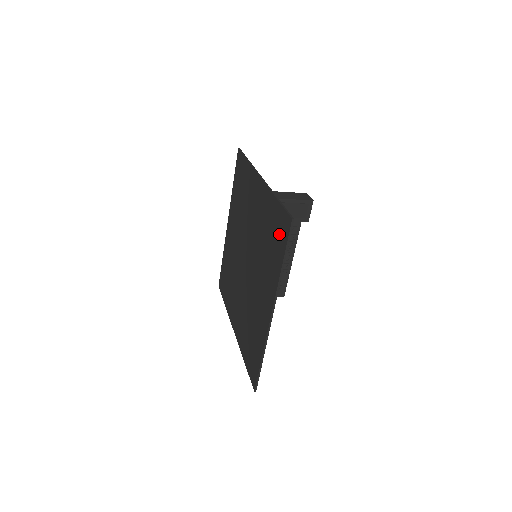
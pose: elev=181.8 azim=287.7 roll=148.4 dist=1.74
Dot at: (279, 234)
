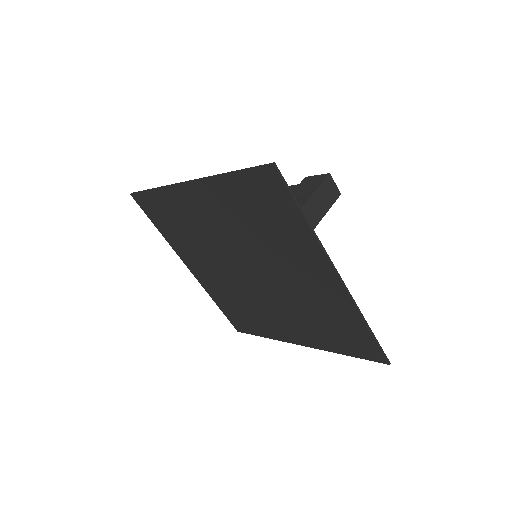
Dot at: (355, 345)
